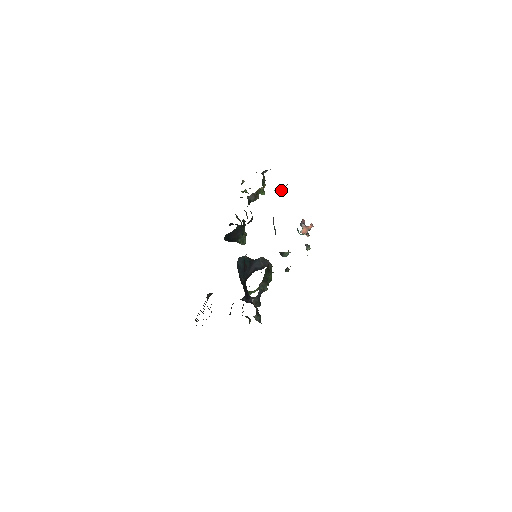
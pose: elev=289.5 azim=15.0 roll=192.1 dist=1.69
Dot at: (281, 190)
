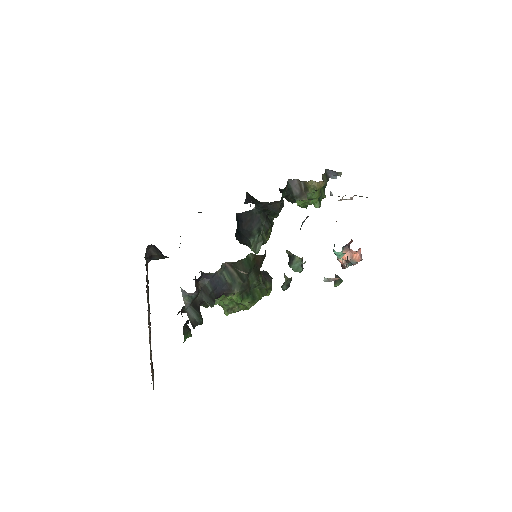
Dot at: (340, 199)
